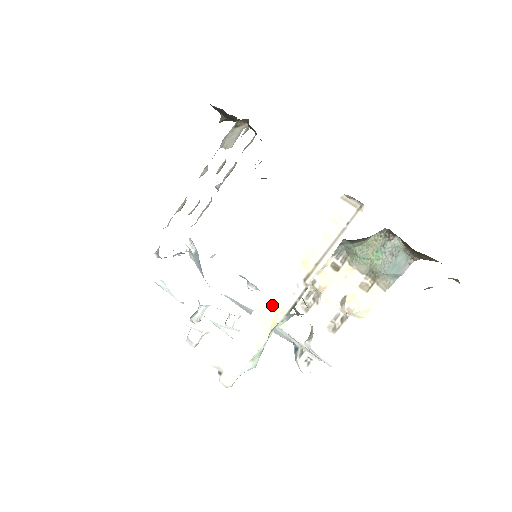
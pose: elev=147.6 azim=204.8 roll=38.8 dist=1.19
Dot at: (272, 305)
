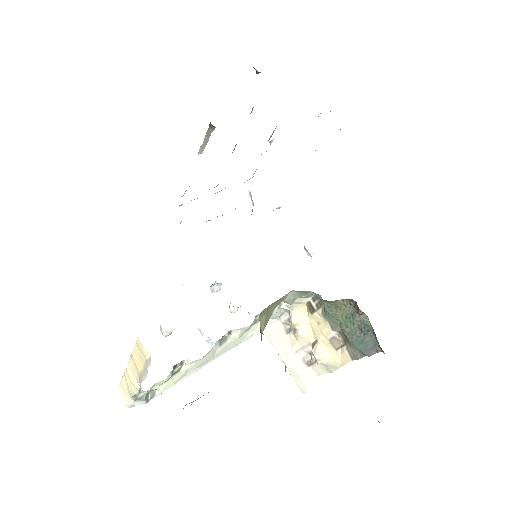
Dot at: (129, 379)
